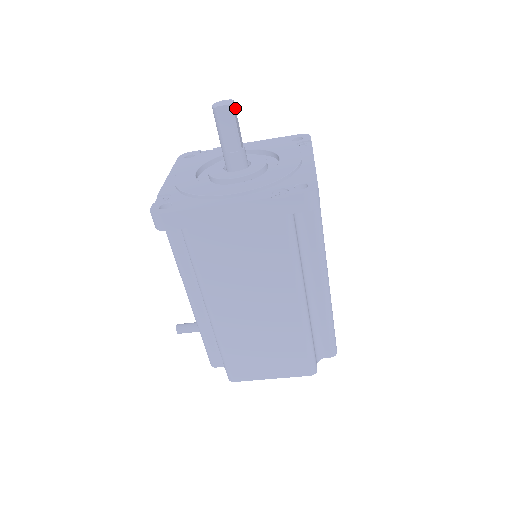
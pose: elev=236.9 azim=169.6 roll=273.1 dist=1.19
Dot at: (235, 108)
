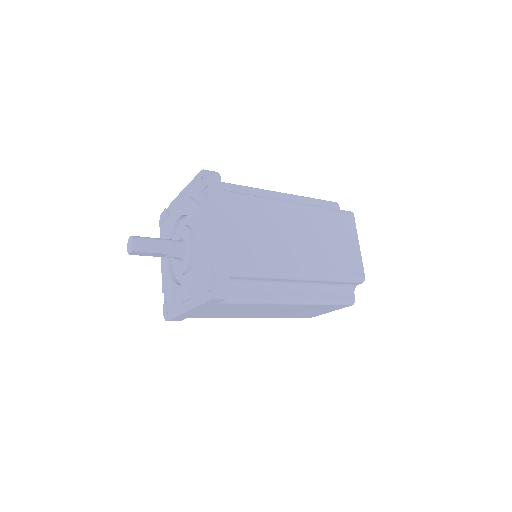
Dot at: (139, 239)
